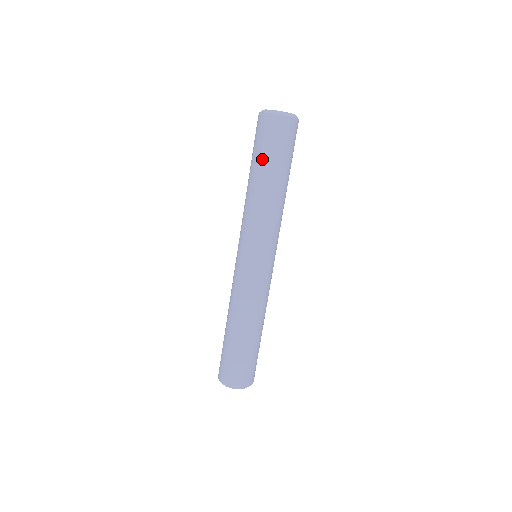
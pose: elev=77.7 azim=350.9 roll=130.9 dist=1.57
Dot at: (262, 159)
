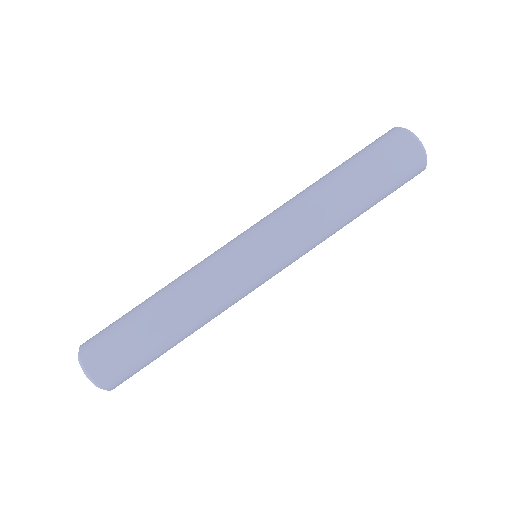
Dot at: (359, 163)
